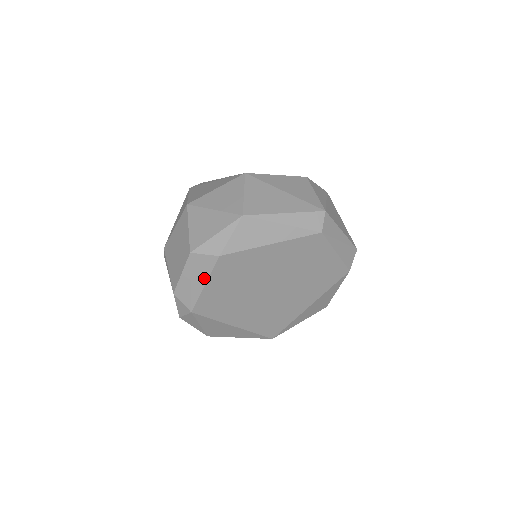
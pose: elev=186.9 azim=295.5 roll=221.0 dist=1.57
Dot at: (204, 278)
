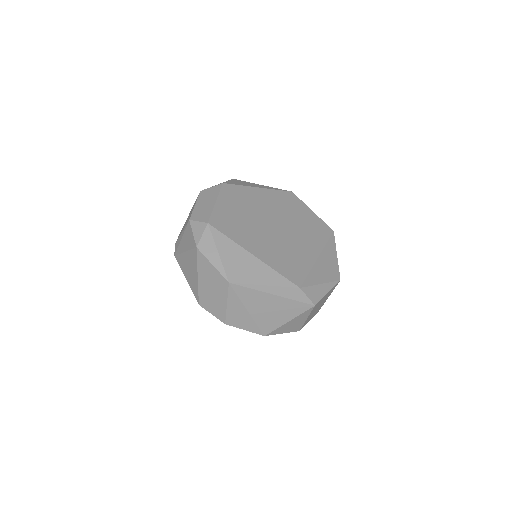
Dot at: (214, 198)
